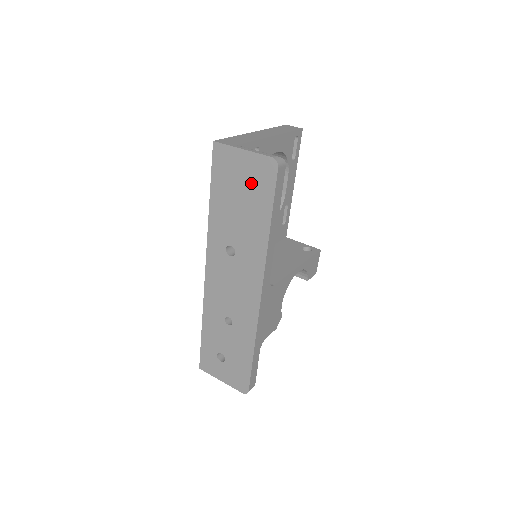
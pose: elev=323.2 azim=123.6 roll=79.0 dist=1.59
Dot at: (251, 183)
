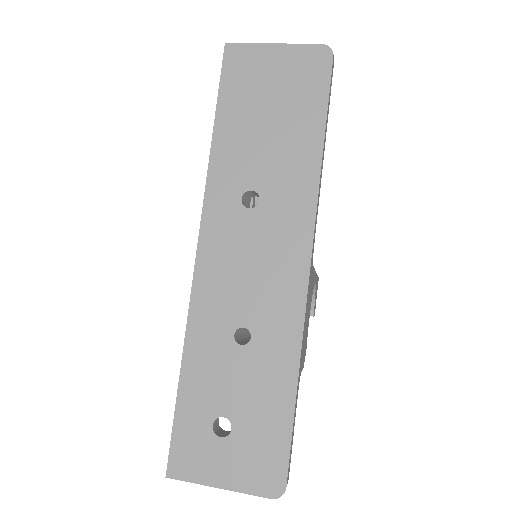
Dot at: (289, 85)
